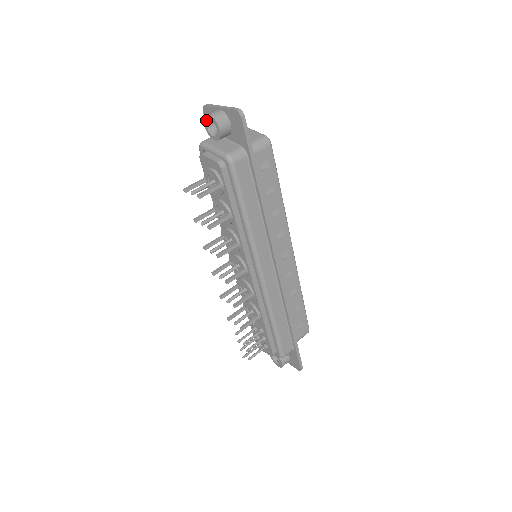
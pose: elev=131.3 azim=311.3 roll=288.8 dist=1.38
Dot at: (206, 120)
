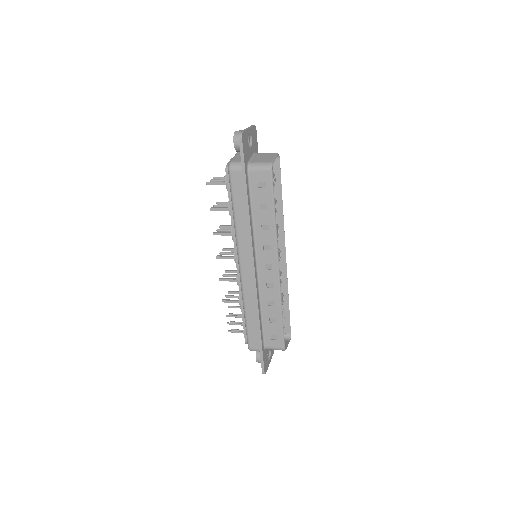
Dot at: occluded
